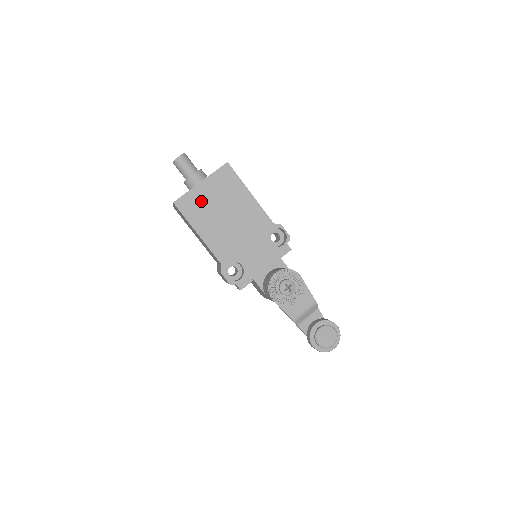
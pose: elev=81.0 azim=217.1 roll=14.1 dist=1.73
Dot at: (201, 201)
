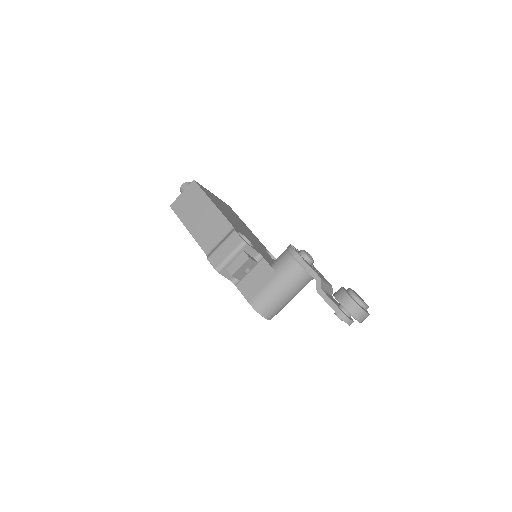
Dot at: (214, 198)
